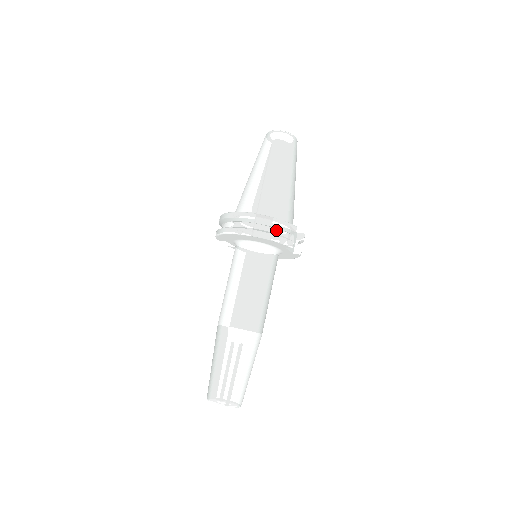
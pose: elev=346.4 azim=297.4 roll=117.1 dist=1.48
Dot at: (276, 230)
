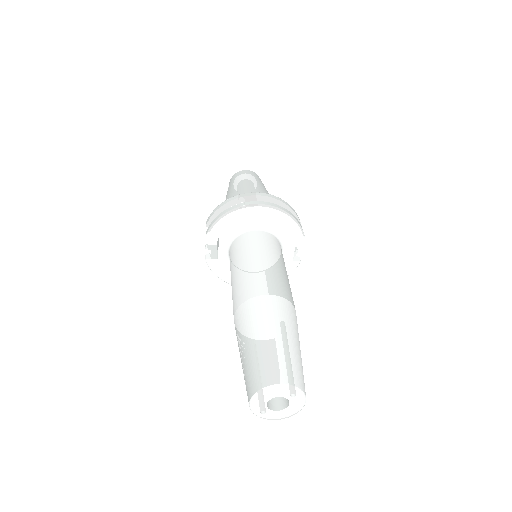
Dot at: occluded
